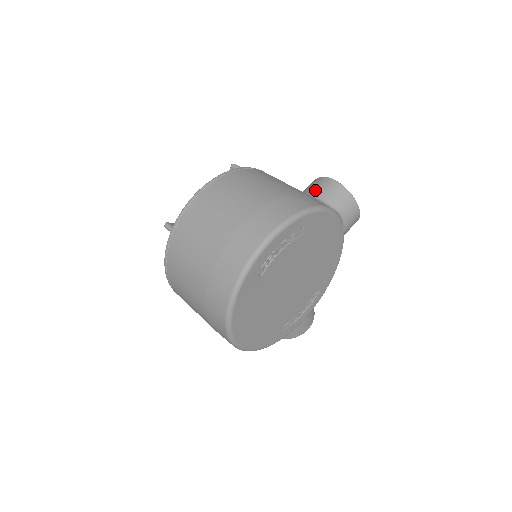
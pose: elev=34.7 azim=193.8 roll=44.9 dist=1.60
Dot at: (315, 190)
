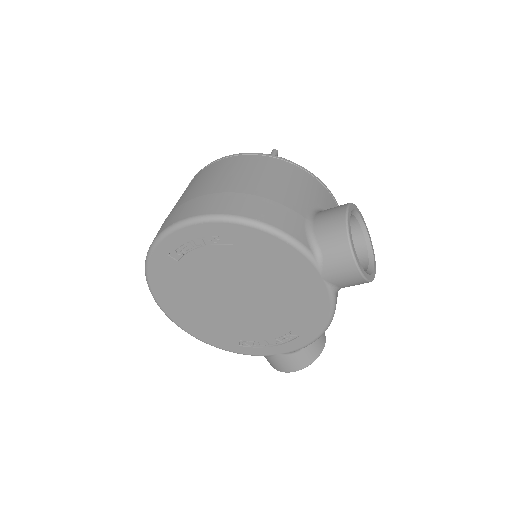
Dot at: (322, 213)
